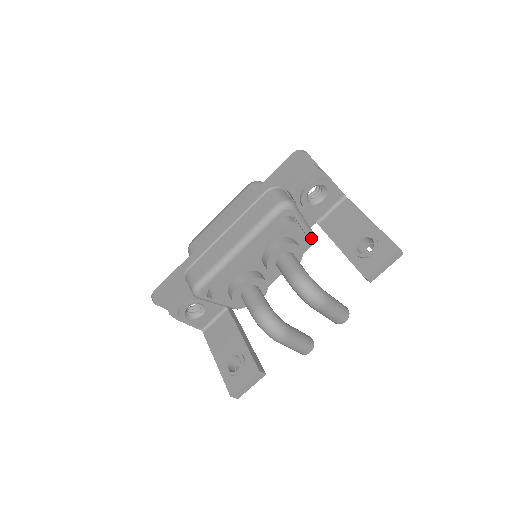
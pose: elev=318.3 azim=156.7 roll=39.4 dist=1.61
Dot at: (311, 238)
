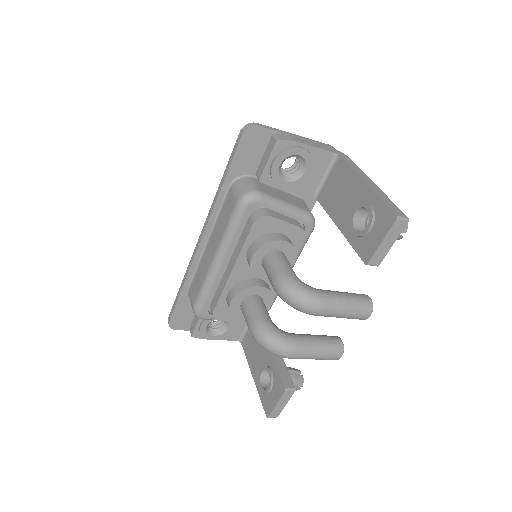
Dot at: (307, 221)
